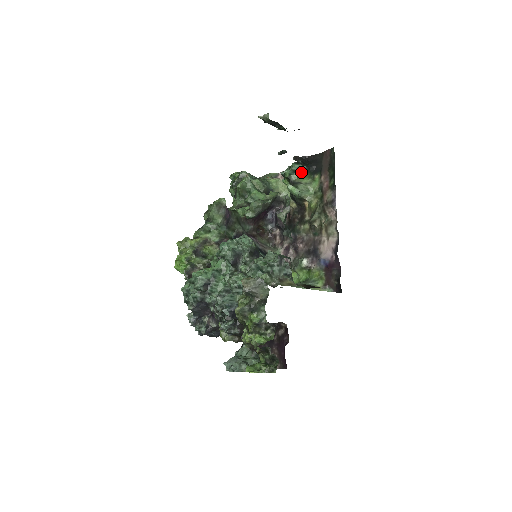
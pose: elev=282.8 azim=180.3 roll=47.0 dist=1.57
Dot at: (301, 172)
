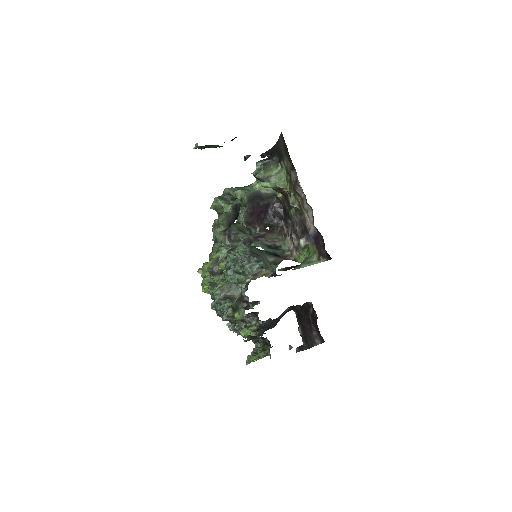
Dot at: (265, 167)
